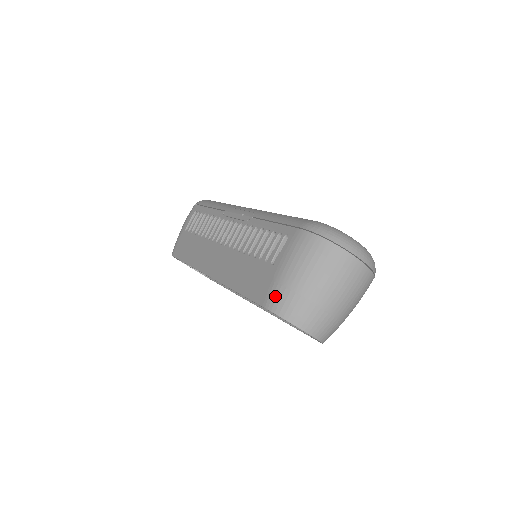
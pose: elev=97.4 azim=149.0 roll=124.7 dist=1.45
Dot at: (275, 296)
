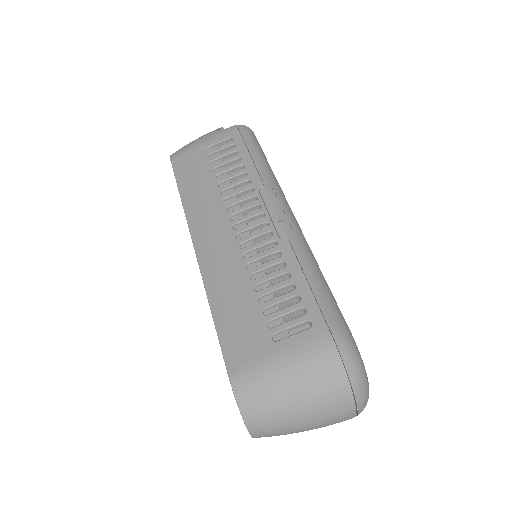
Dot at: (249, 380)
